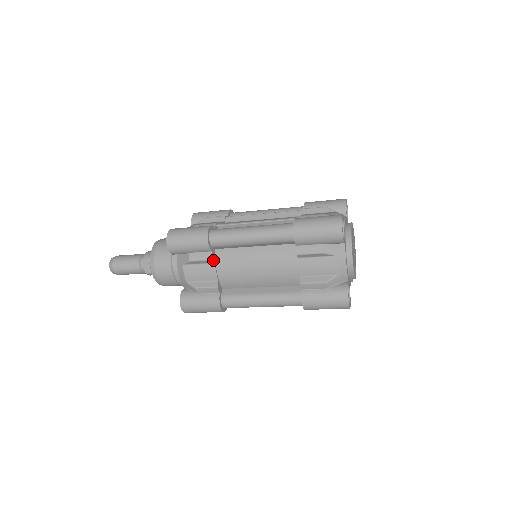
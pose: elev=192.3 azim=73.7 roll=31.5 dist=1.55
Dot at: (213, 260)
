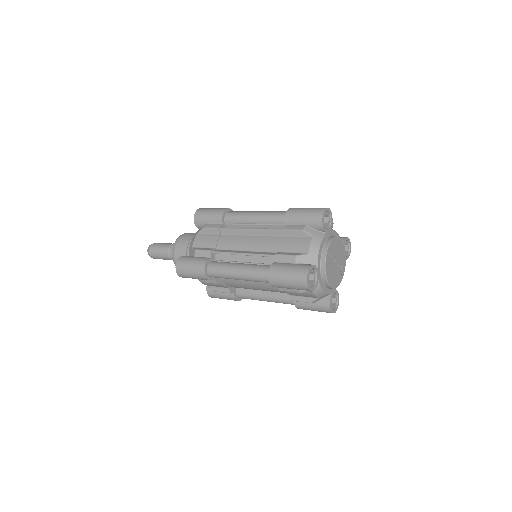
Dot at: (218, 282)
